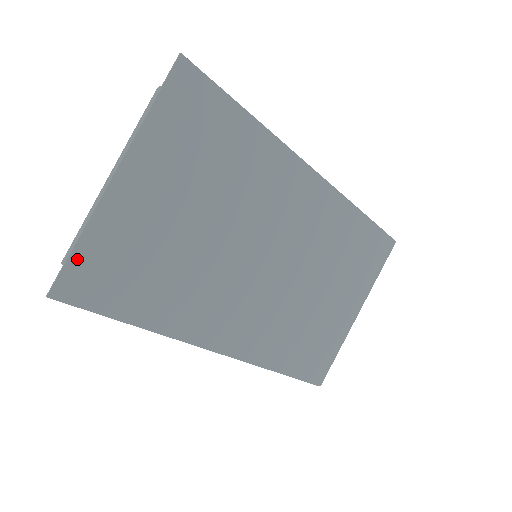
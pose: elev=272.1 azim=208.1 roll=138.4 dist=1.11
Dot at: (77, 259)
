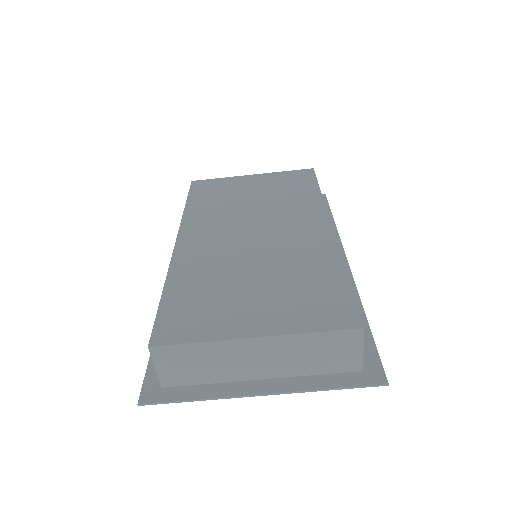
Dot at: (180, 396)
